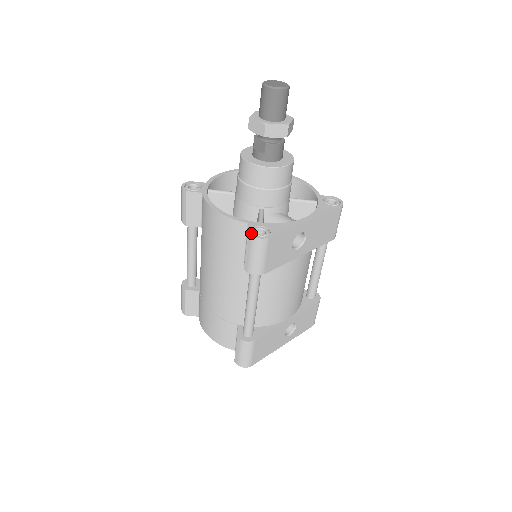
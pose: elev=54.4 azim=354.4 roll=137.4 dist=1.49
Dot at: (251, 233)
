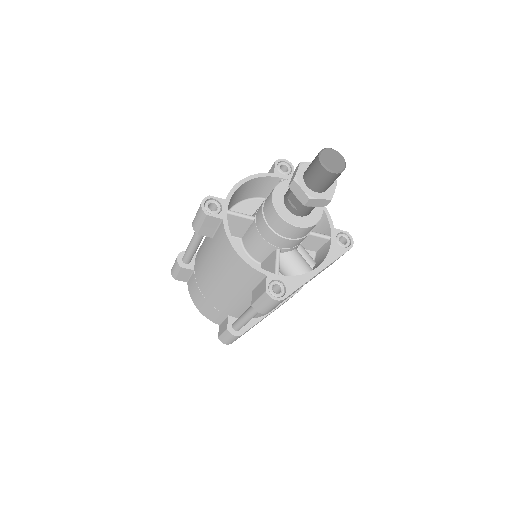
Dot at: (269, 292)
